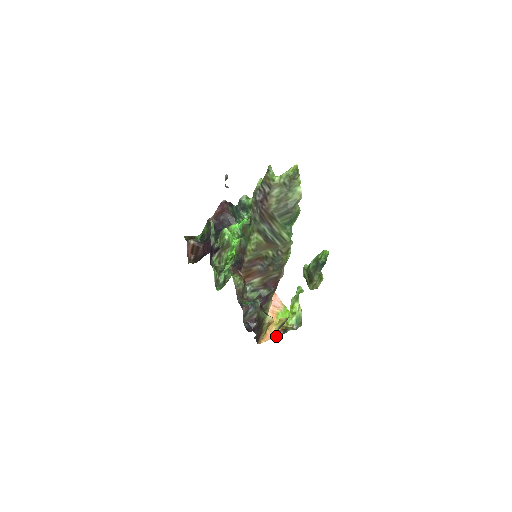
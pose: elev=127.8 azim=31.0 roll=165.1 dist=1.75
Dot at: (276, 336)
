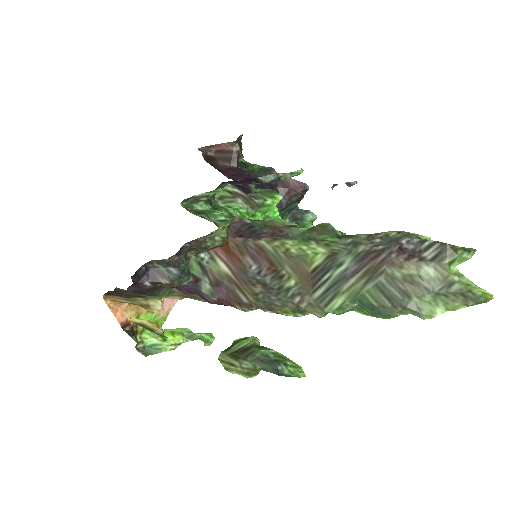
Dot at: (121, 321)
